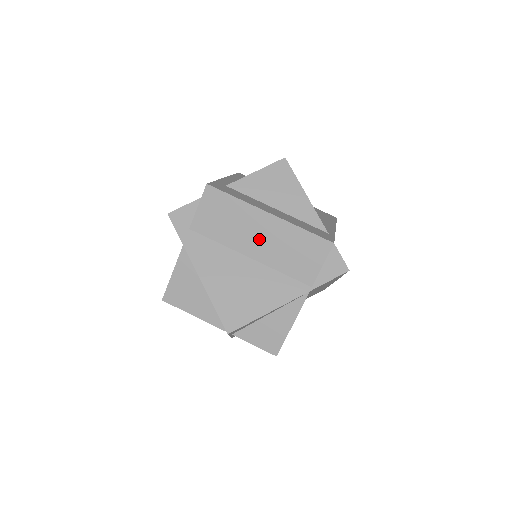
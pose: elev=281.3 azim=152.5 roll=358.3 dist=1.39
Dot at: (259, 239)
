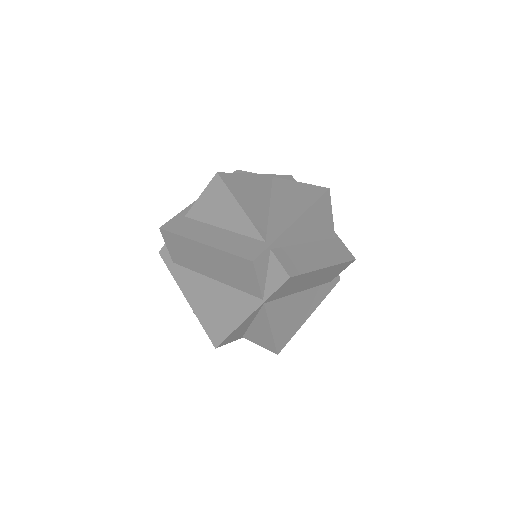
Dot at: (210, 265)
